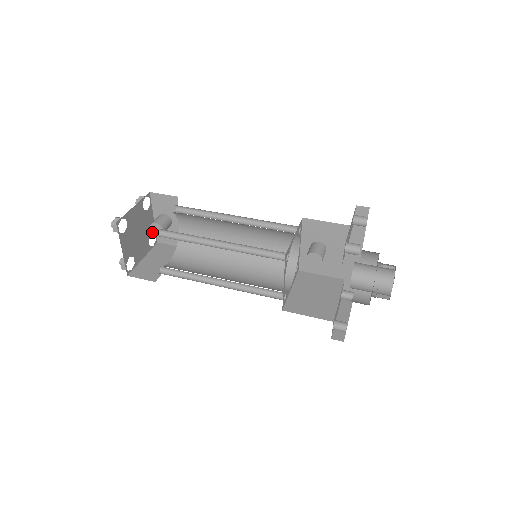
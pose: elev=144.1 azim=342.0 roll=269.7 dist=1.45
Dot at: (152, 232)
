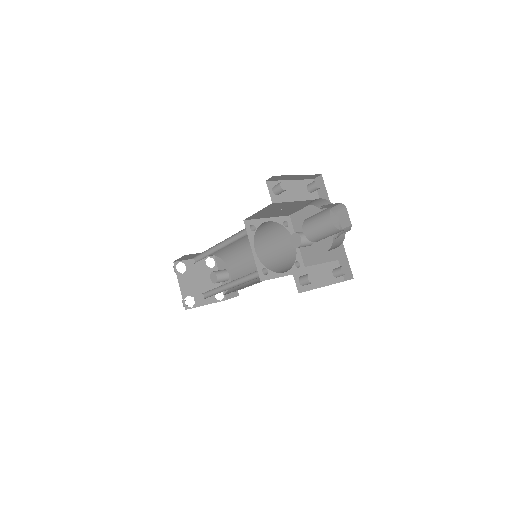
Dot at: (212, 282)
